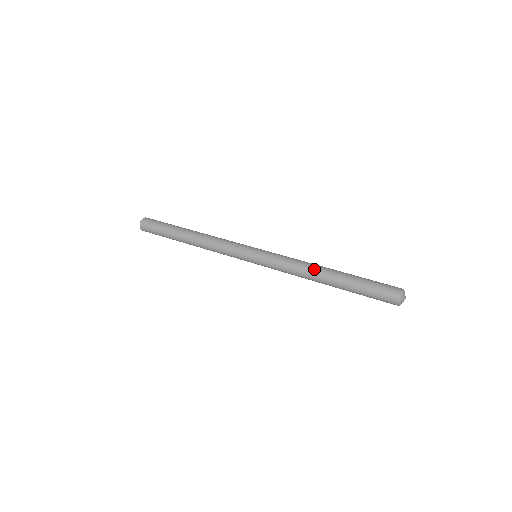
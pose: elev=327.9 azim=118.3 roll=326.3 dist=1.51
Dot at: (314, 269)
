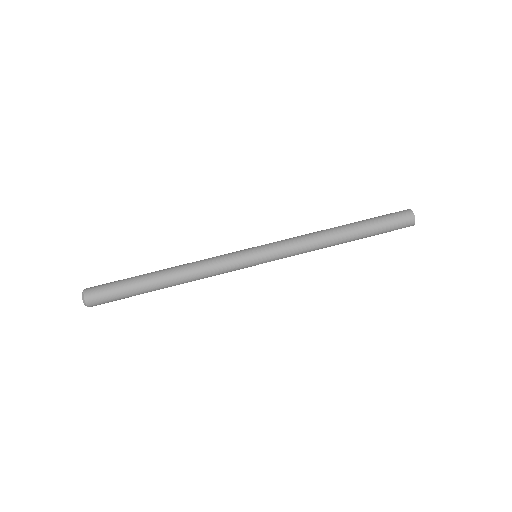
Dot at: (329, 238)
